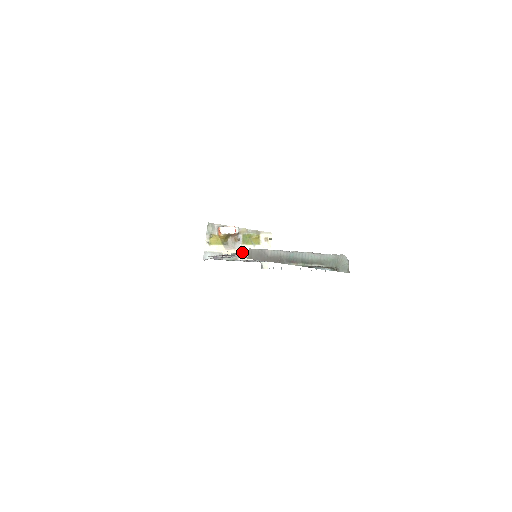
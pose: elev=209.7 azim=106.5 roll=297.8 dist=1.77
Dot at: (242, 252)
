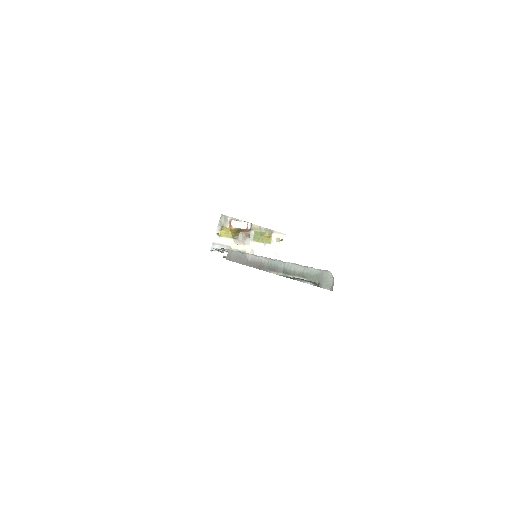
Dot at: (251, 249)
